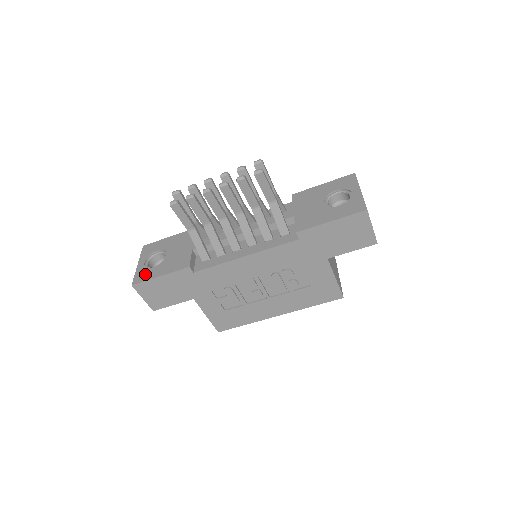
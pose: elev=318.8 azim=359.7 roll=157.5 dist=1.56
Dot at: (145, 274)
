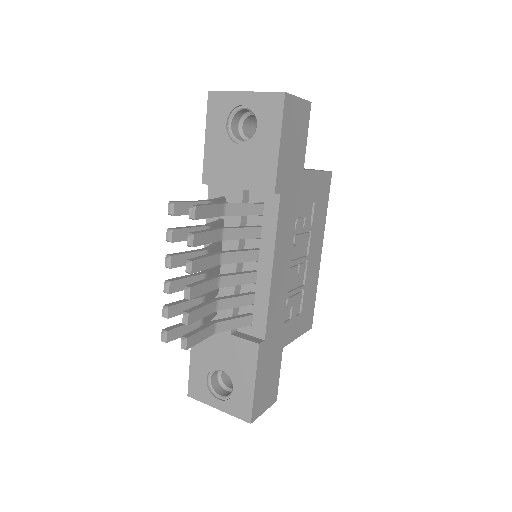
Dot at: (241, 403)
